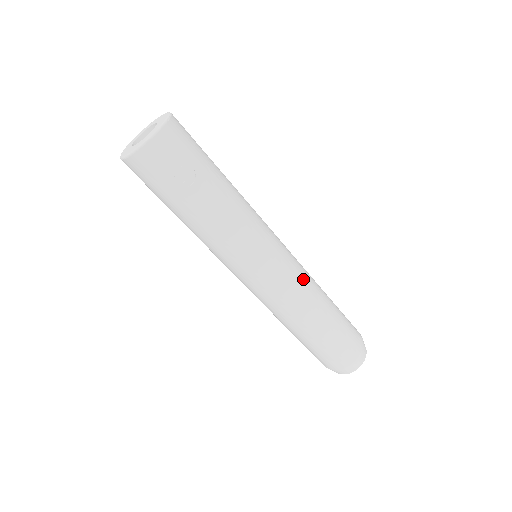
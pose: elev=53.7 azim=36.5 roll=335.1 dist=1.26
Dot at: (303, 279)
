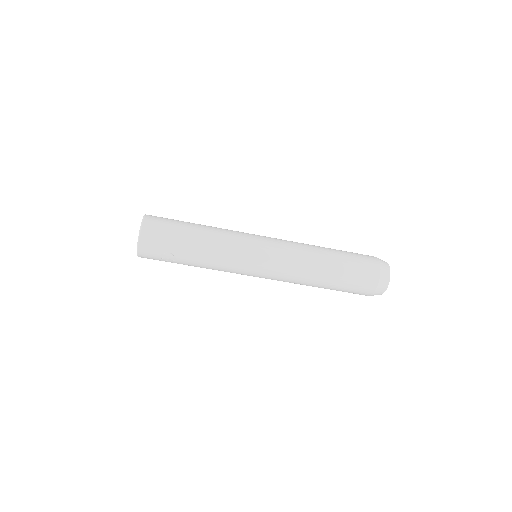
Dot at: (291, 266)
